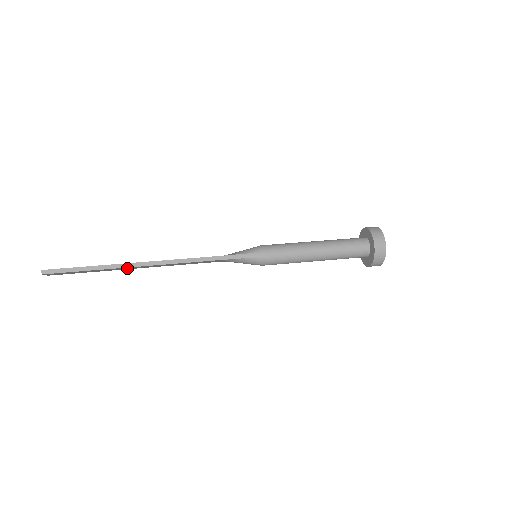
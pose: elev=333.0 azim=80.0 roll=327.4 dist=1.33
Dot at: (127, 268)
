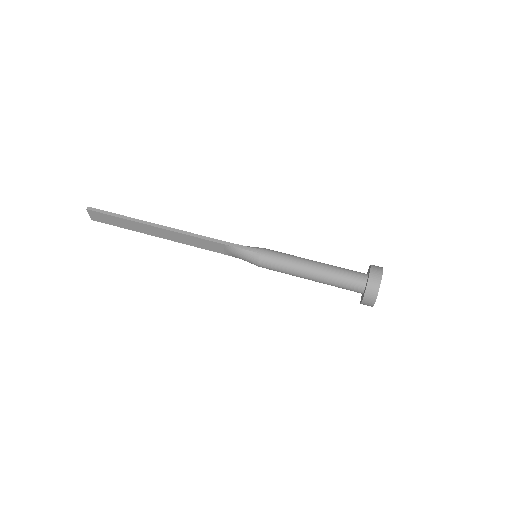
Dot at: (148, 230)
